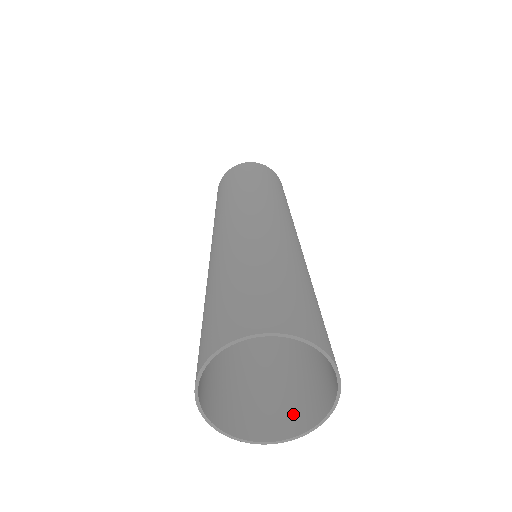
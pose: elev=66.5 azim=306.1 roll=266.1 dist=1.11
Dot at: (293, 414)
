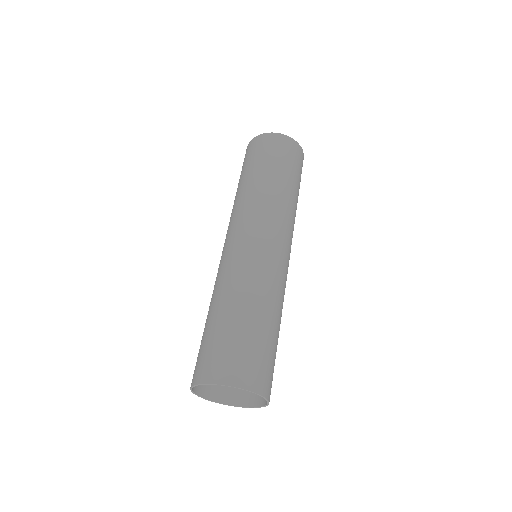
Dot at: (219, 387)
